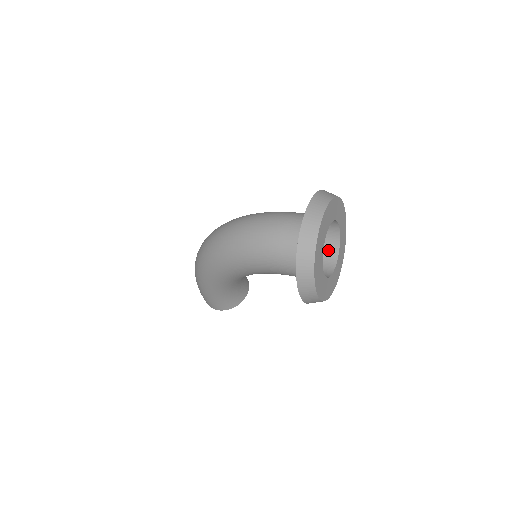
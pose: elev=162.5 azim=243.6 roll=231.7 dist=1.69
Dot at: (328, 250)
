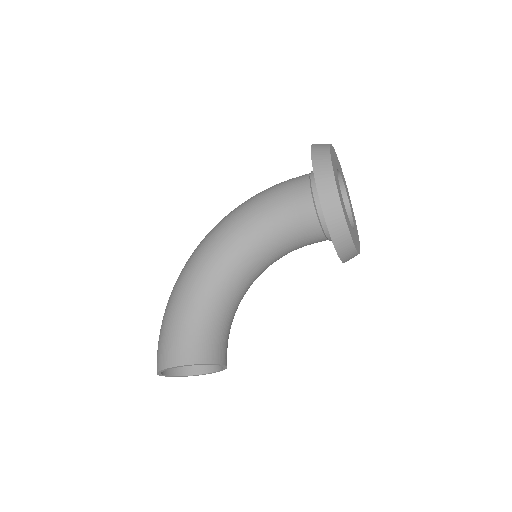
Dot at: occluded
